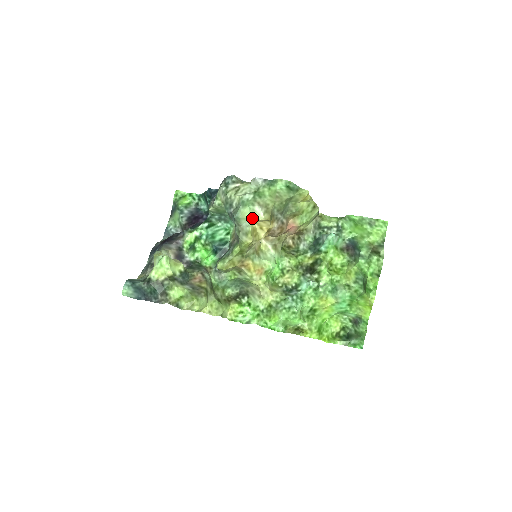
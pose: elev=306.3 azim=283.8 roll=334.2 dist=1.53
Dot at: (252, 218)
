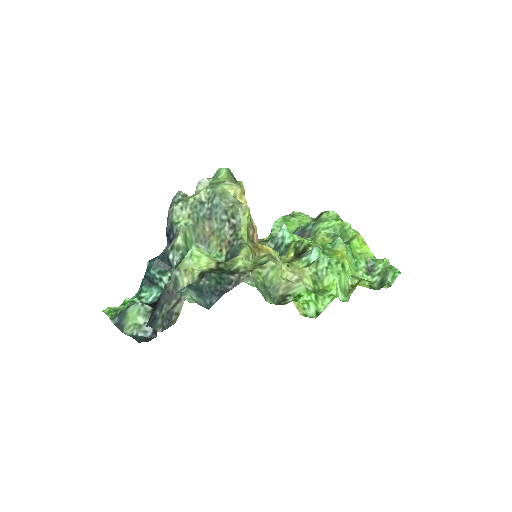
Dot at: (232, 191)
